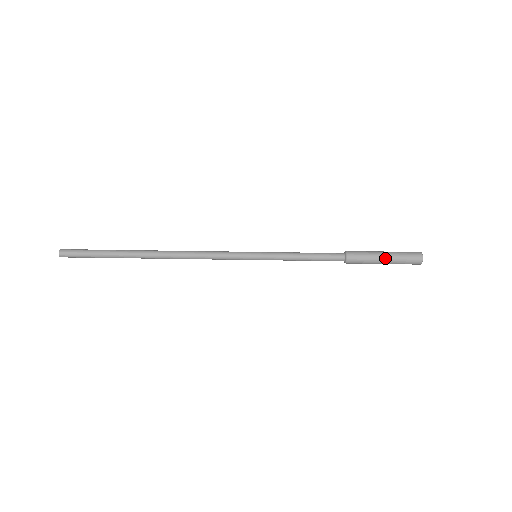
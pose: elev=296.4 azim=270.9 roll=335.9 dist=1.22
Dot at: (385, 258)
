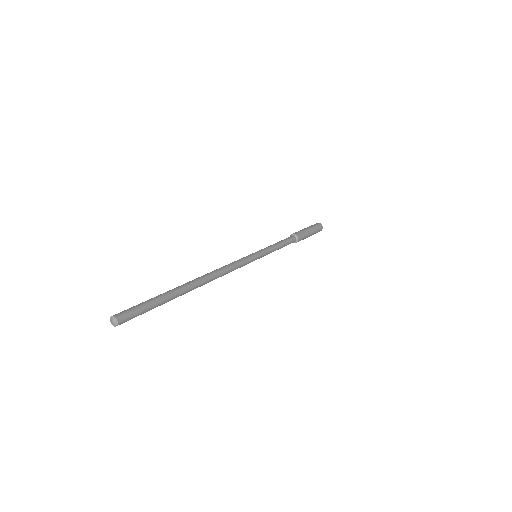
Dot at: (309, 229)
